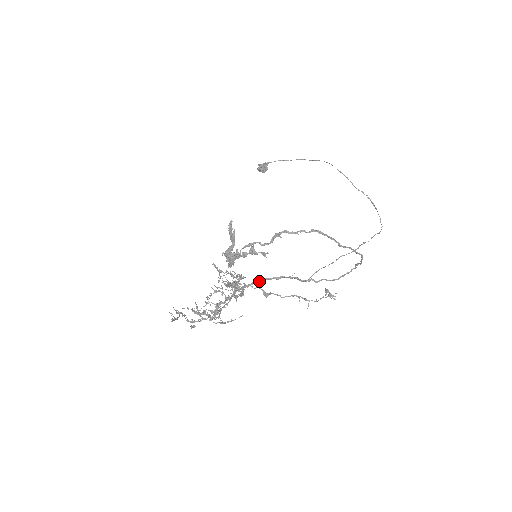
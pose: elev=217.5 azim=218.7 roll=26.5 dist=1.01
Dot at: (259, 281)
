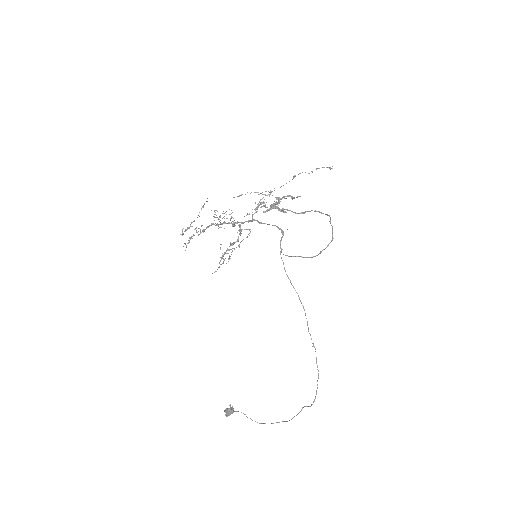
Dot at: (265, 223)
